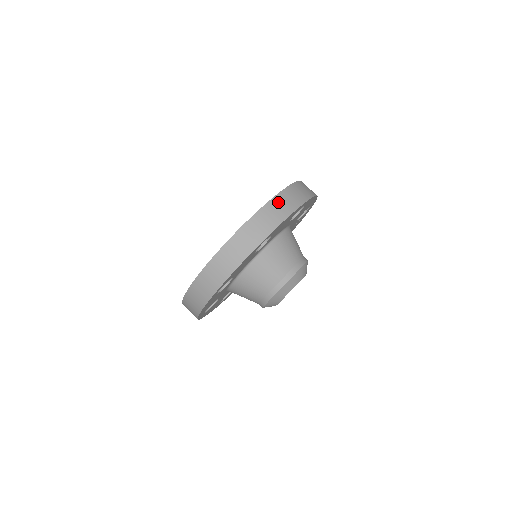
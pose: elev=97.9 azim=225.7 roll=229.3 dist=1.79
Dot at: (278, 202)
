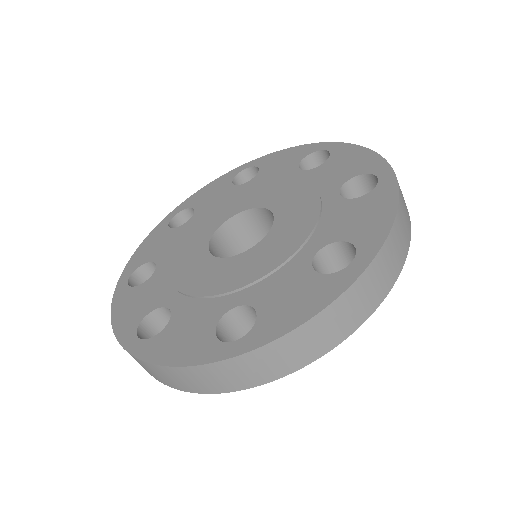
Dot at: (176, 374)
